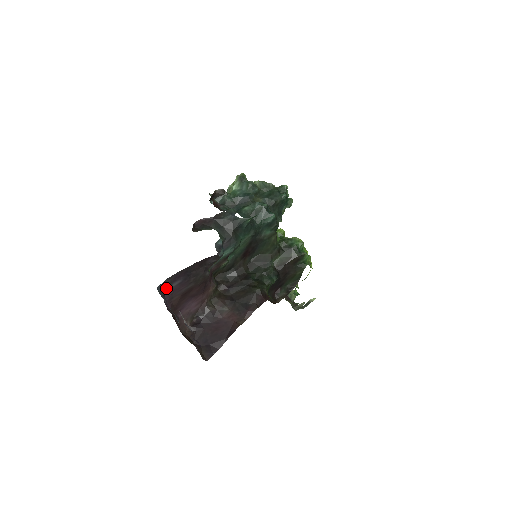
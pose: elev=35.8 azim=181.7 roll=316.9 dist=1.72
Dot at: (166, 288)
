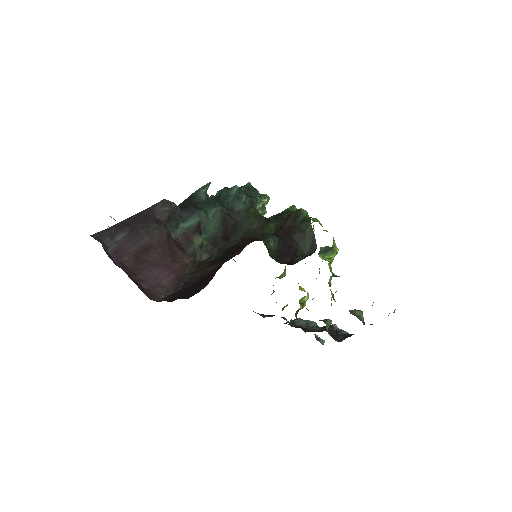
Dot at: (106, 241)
